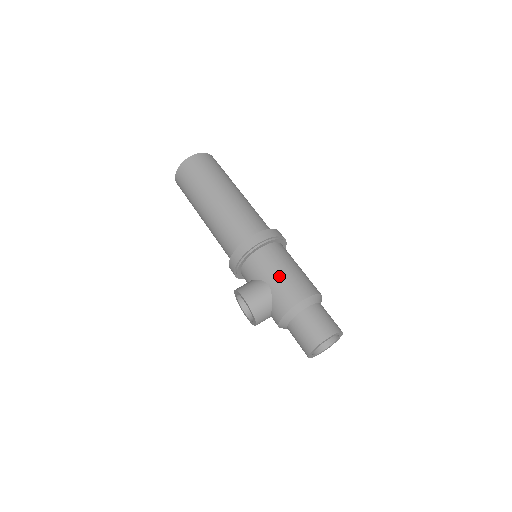
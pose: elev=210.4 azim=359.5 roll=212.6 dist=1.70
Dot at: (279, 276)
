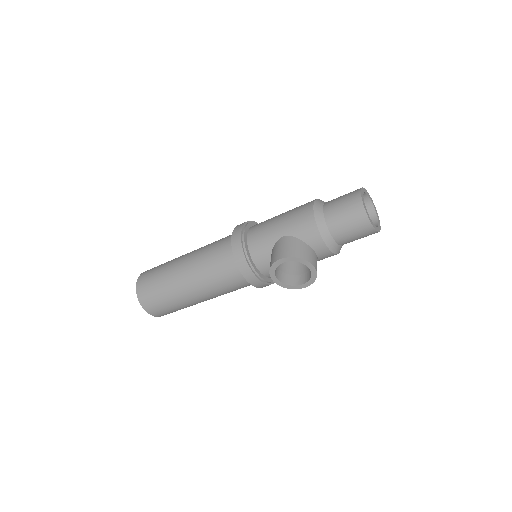
Dot at: (280, 223)
